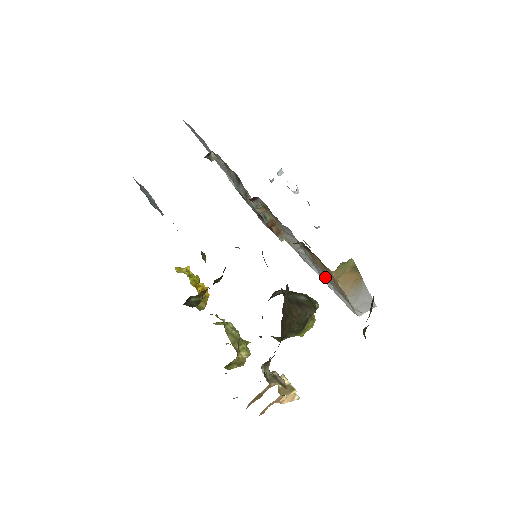
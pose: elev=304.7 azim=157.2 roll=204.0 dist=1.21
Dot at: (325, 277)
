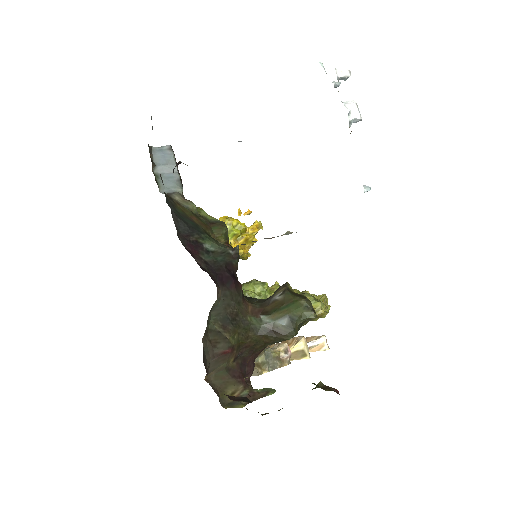
Dot at: occluded
